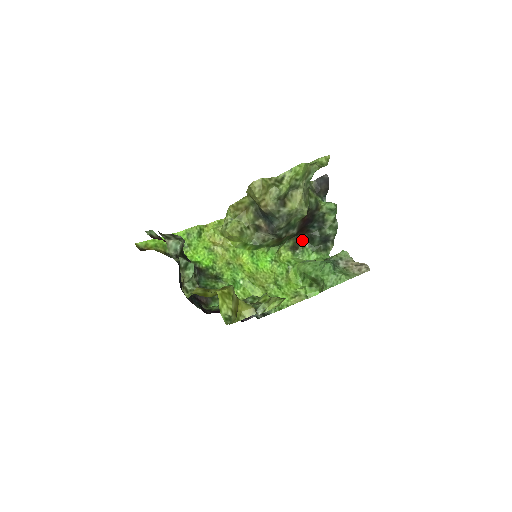
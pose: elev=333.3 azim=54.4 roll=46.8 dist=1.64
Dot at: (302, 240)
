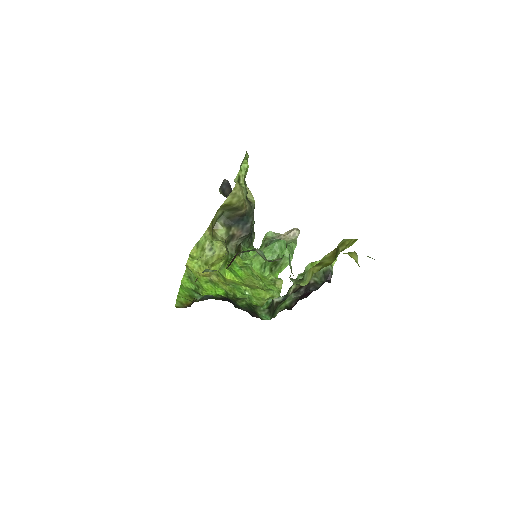
Dot at: occluded
